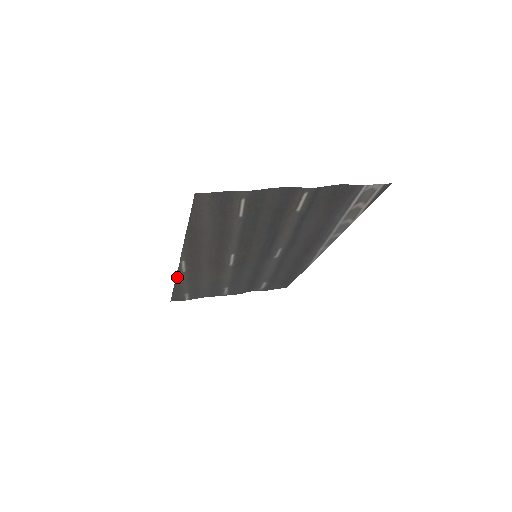
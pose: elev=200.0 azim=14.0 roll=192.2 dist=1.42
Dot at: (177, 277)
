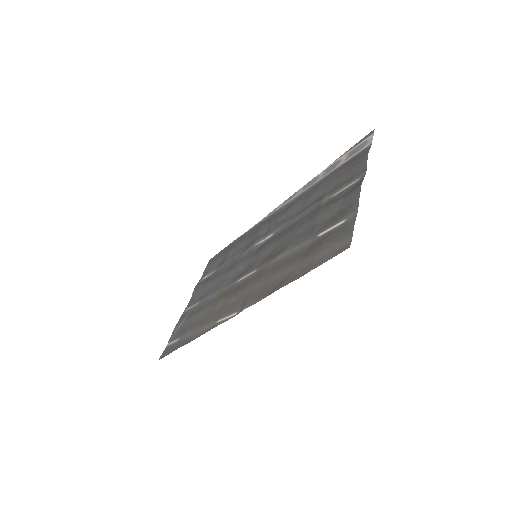
Dot at: (204, 332)
